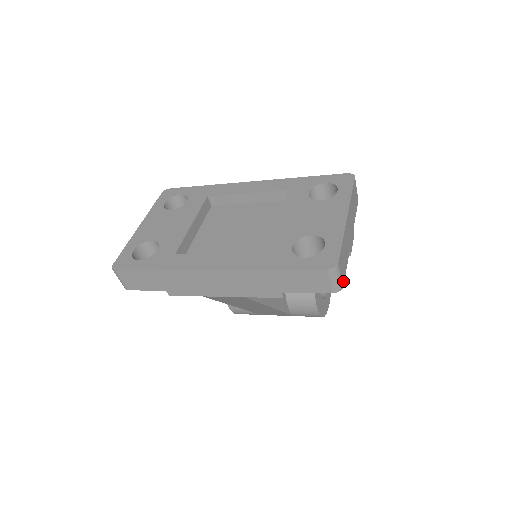
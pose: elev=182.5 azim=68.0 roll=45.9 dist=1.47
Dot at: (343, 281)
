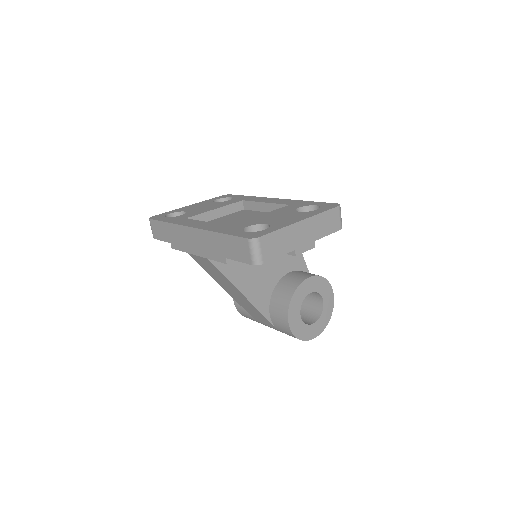
Dot at: (265, 260)
